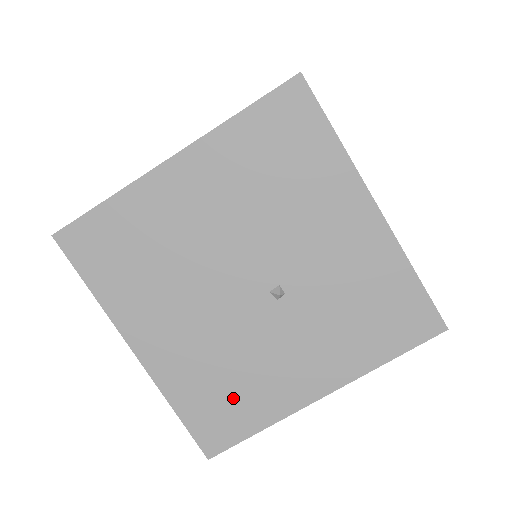
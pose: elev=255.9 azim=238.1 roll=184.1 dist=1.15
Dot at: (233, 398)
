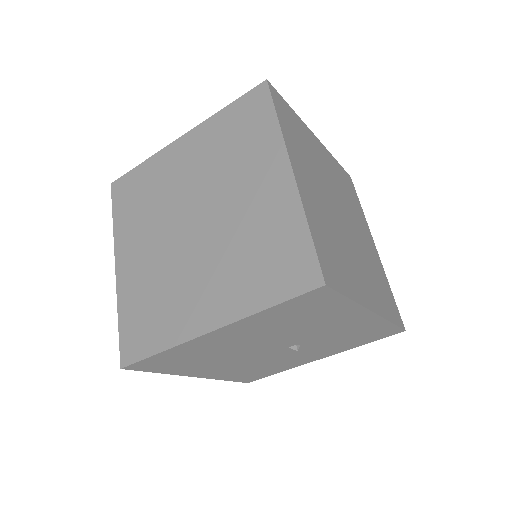
Dot at: (263, 371)
